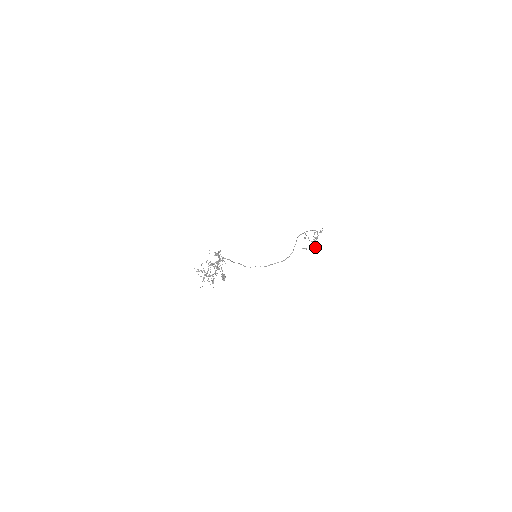
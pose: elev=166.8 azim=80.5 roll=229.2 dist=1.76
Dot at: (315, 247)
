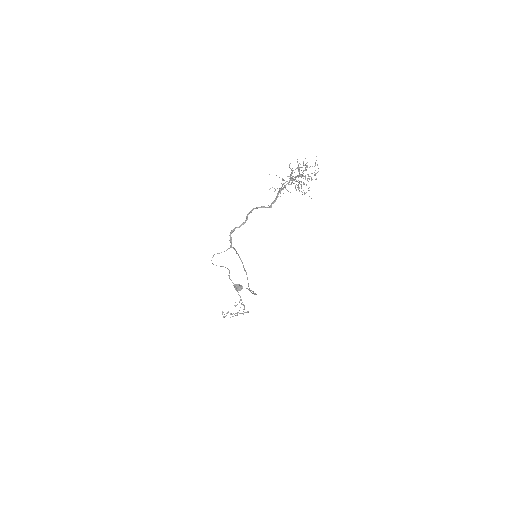
Dot at: (248, 312)
